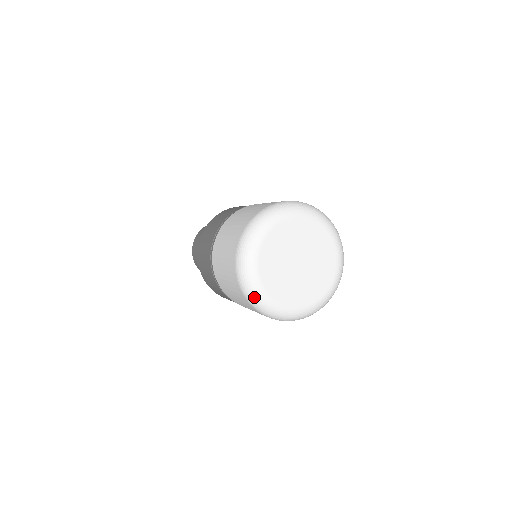
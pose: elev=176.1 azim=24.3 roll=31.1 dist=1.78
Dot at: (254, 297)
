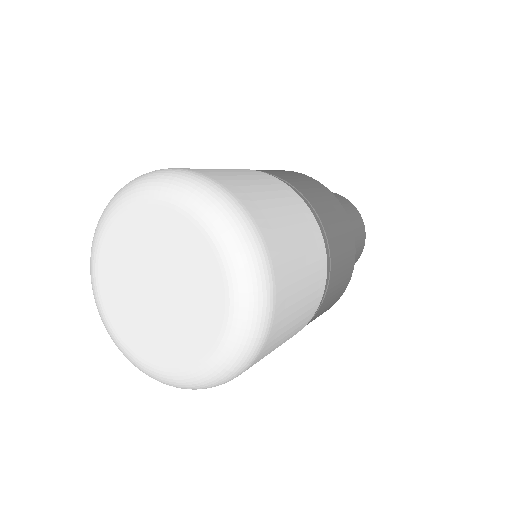
Dot at: (120, 349)
